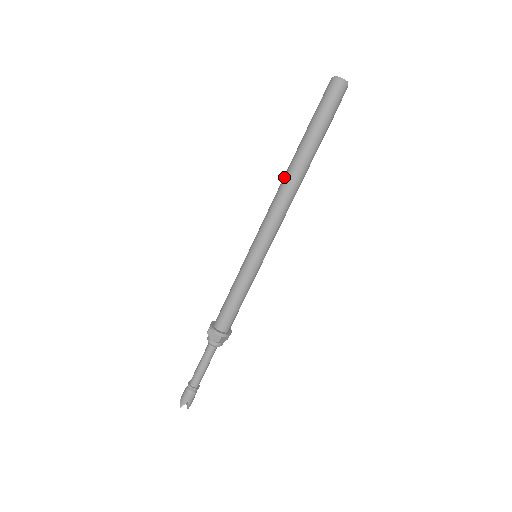
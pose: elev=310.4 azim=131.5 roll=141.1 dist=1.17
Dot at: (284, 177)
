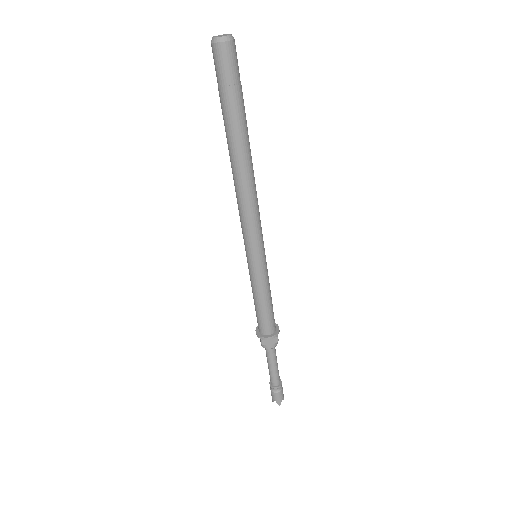
Dot at: (236, 174)
